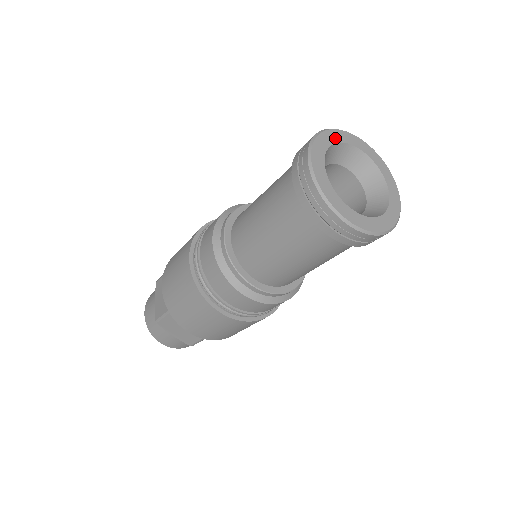
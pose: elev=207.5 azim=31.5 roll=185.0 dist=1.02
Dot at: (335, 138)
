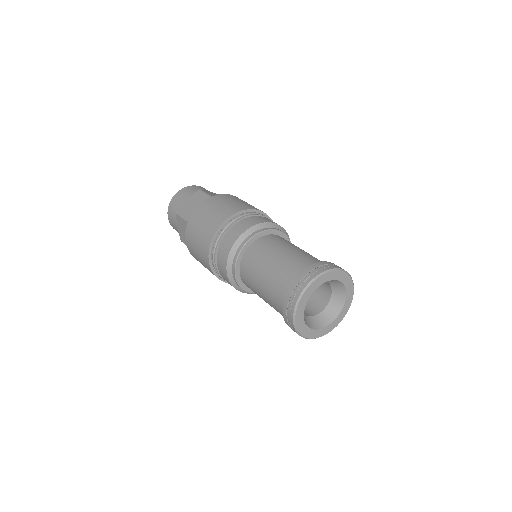
Dot at: (301, 316)
